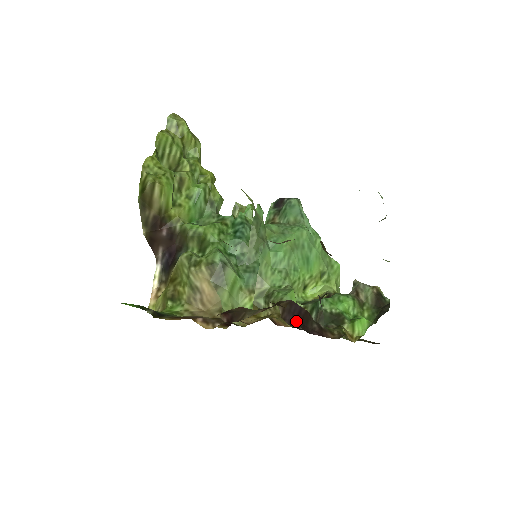
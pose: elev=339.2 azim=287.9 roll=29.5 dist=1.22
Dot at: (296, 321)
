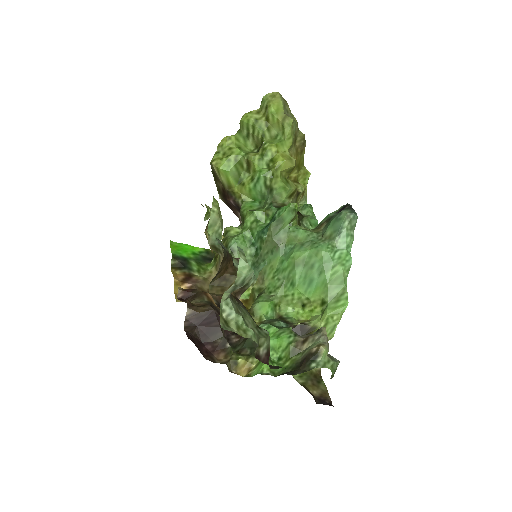
Dot at: (199, 327)
